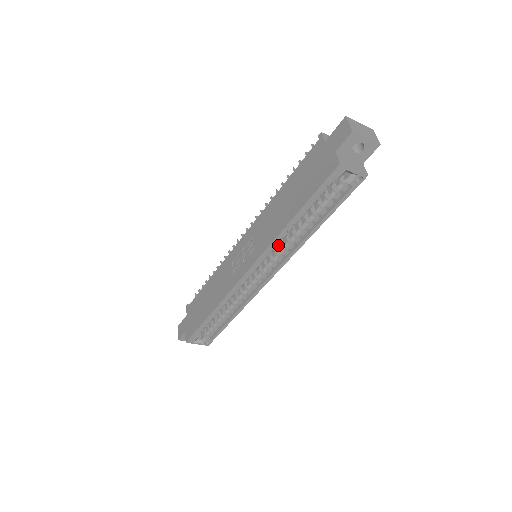
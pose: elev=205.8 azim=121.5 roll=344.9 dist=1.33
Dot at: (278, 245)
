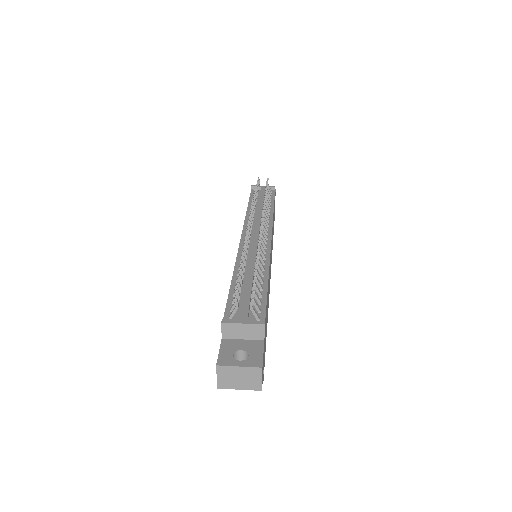
Dot at: occluded
